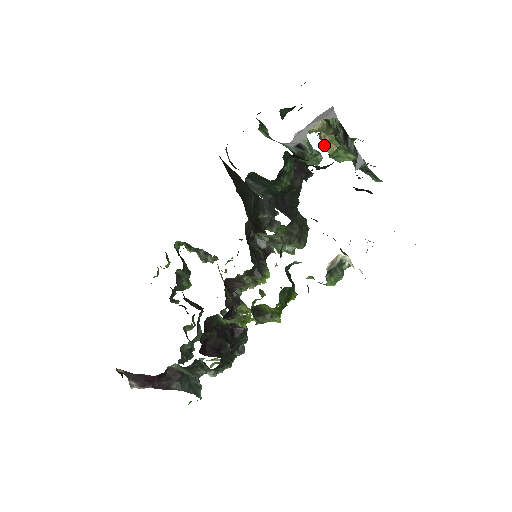
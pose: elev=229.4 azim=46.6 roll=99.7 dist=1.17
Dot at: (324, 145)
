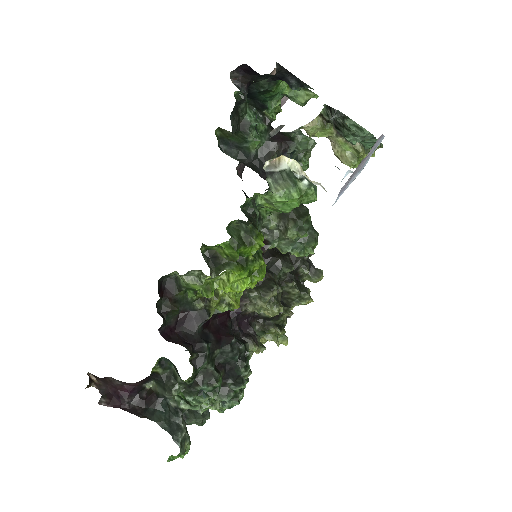
Dot at: (339, 158)
